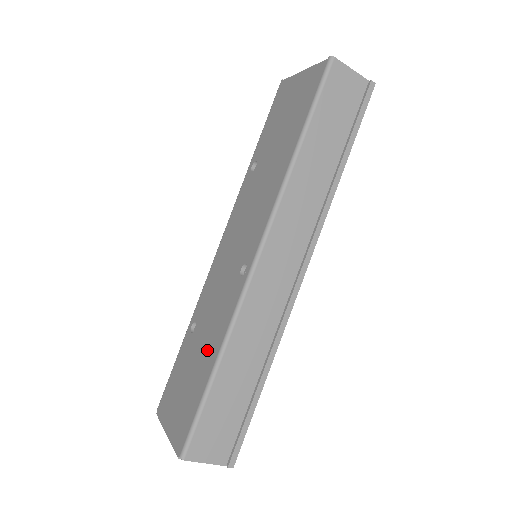
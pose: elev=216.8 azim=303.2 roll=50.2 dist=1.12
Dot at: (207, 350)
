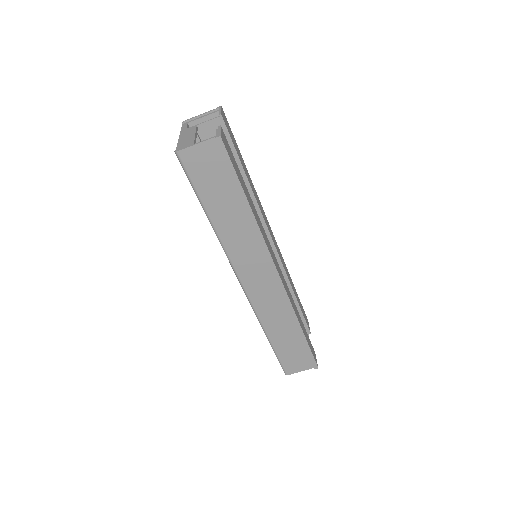
Dot at: occluded
